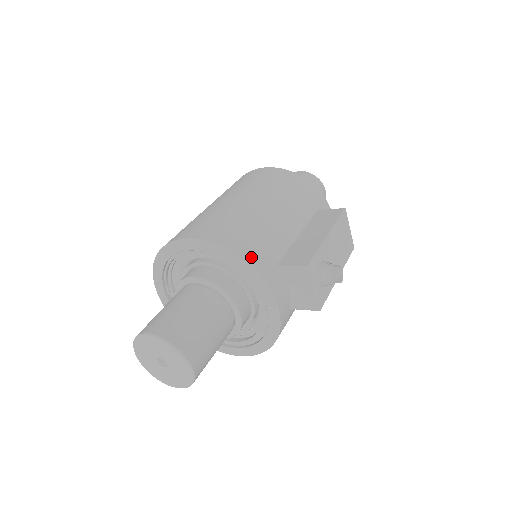
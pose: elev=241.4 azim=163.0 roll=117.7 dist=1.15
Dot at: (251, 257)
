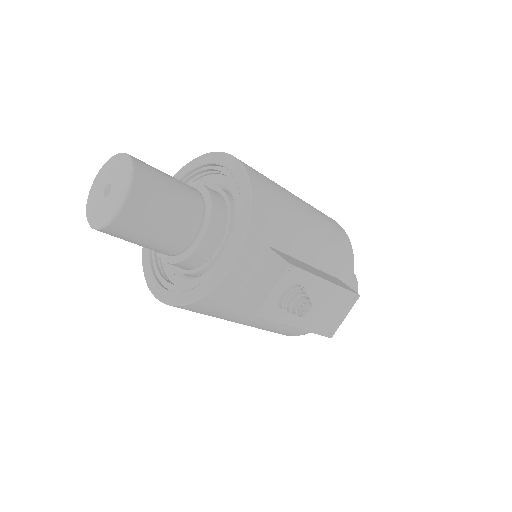
Dot at: (260, 211)
